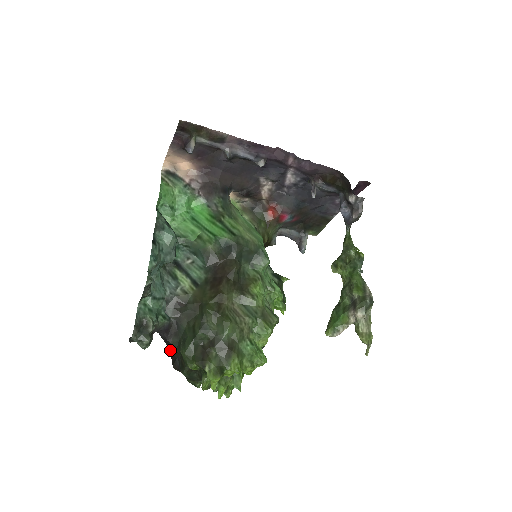
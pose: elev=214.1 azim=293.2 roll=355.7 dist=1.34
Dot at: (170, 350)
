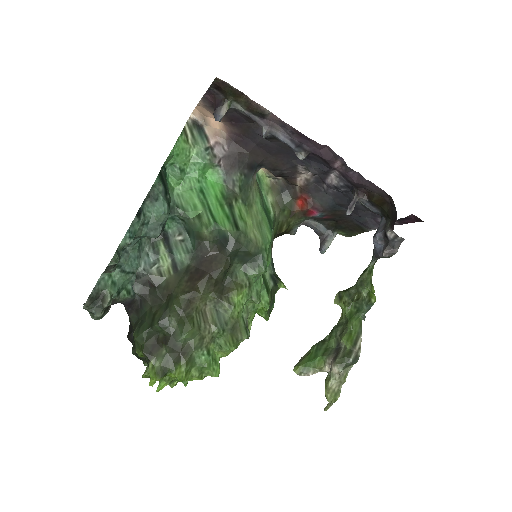
Dot at: occluded
